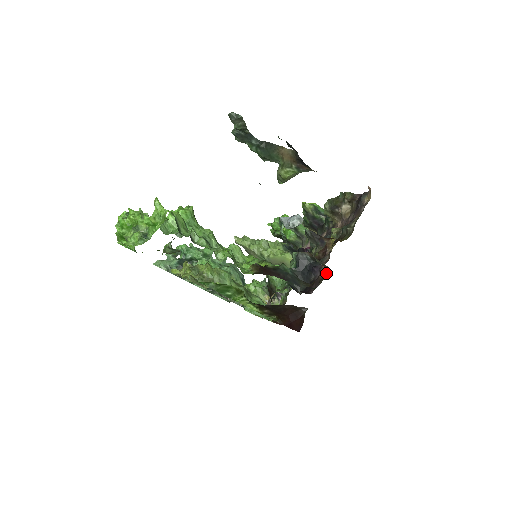
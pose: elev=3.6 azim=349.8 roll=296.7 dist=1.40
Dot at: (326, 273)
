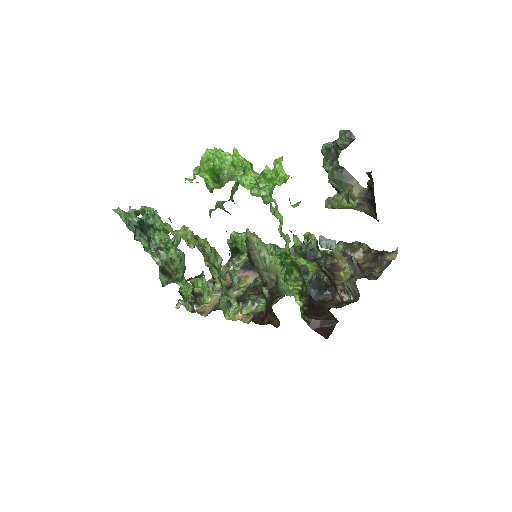
Dot at: (347, 299)
